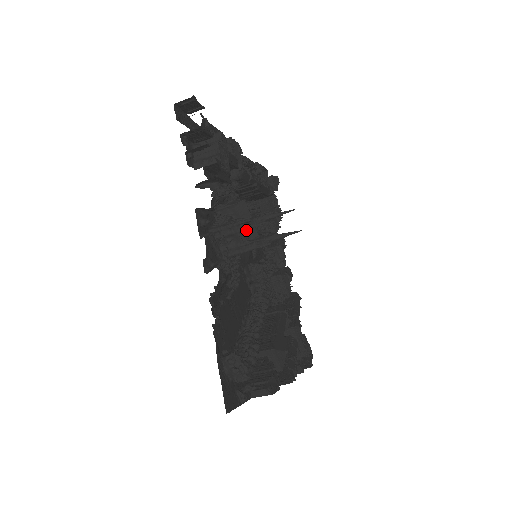
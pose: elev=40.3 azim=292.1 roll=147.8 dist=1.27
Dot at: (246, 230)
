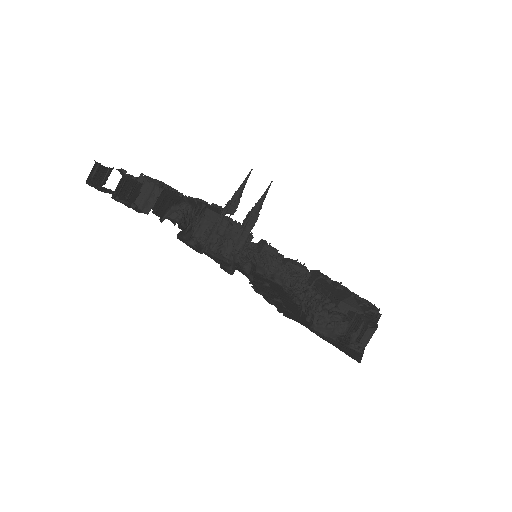
Dot at: occluded
